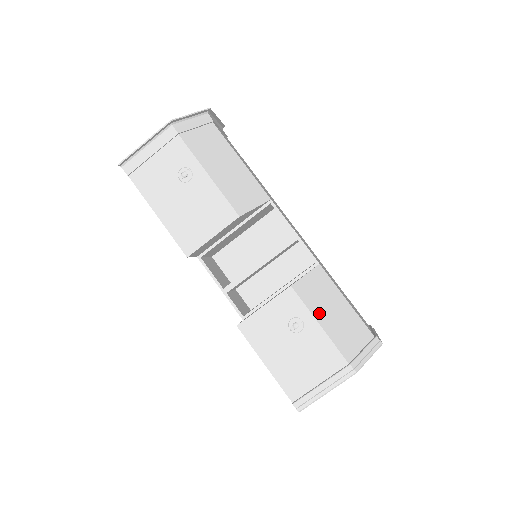
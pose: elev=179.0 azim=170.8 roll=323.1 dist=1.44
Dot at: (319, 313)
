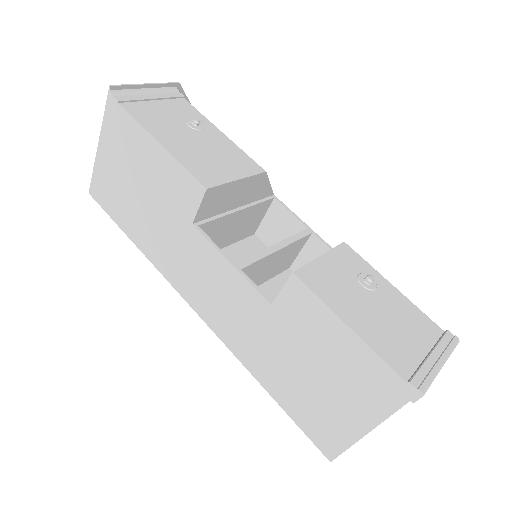
Dot at: occluded
